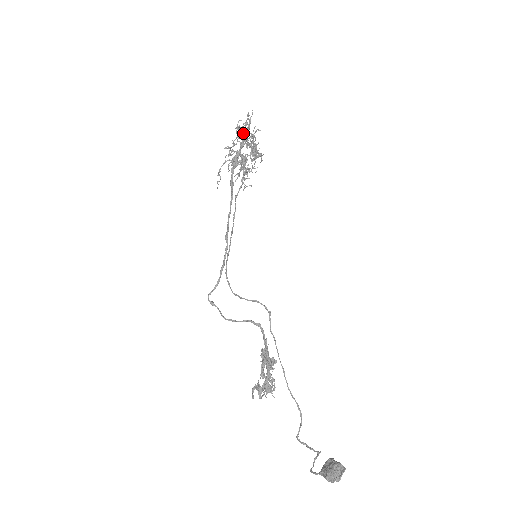
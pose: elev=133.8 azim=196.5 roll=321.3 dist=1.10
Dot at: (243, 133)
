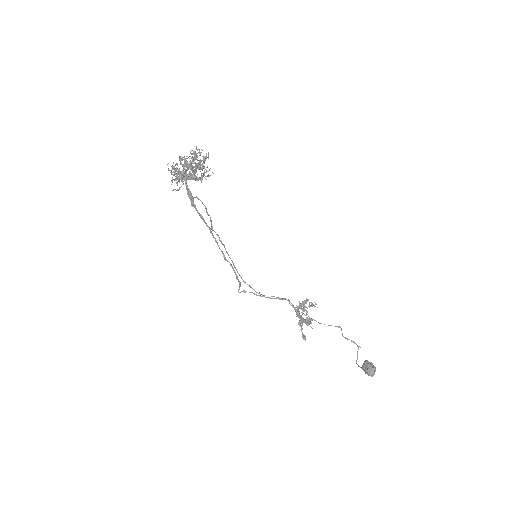
Dot at: (179, 174)
